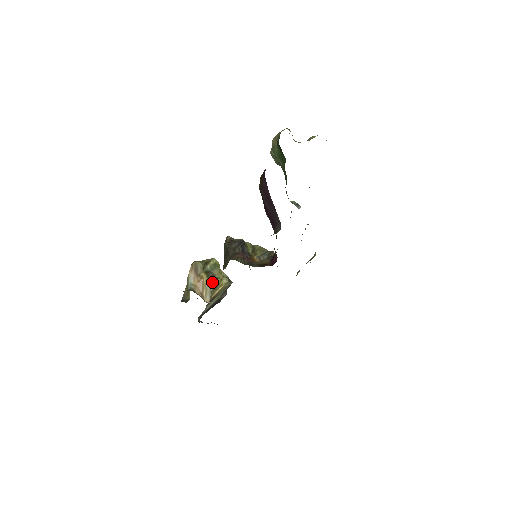
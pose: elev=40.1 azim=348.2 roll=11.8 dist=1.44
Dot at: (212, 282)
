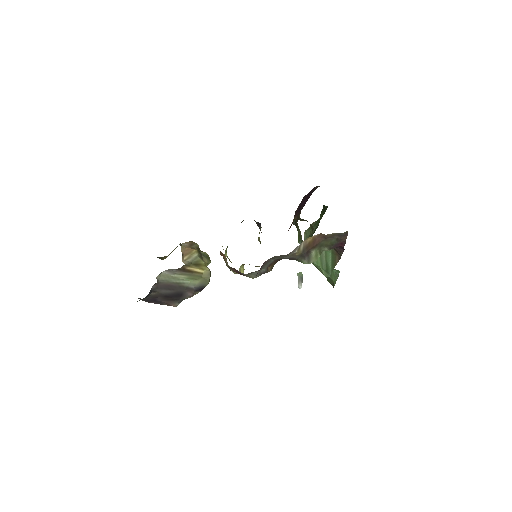
Dot at: (198, 258)
